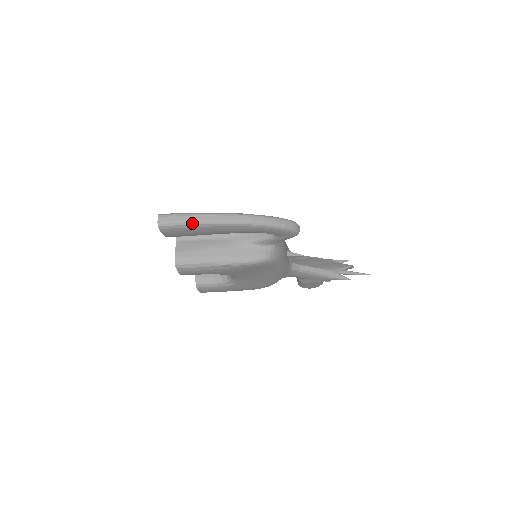
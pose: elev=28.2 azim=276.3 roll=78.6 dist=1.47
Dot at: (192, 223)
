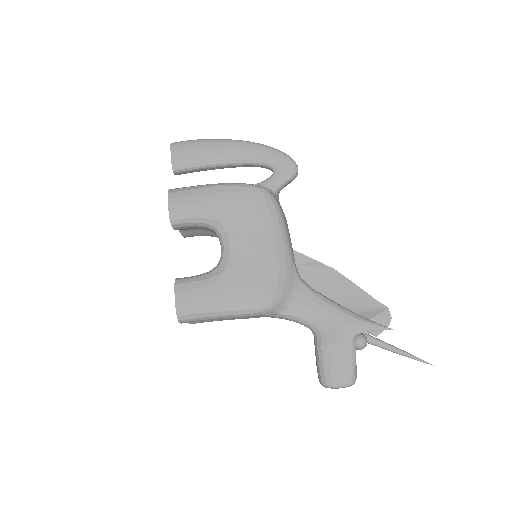
Dot at: (200, 140)
